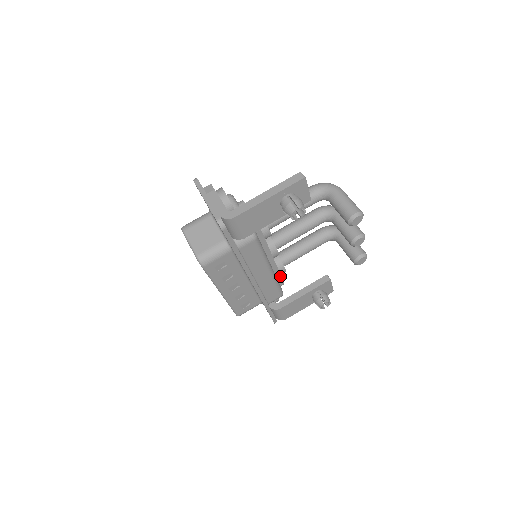
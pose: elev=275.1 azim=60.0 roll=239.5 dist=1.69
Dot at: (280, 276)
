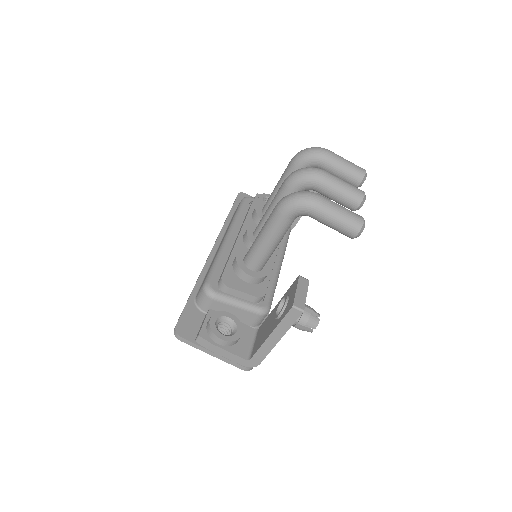
Dot at: occluded
